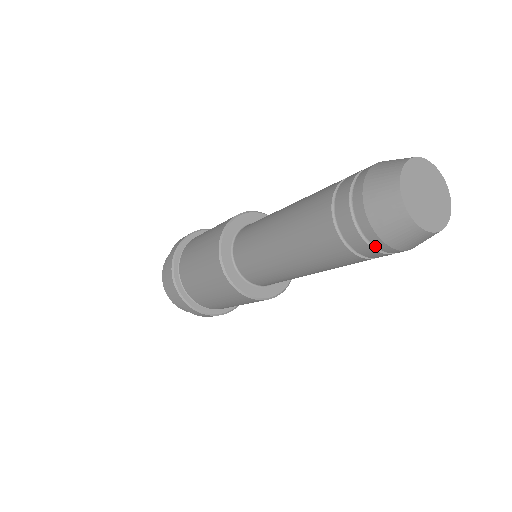
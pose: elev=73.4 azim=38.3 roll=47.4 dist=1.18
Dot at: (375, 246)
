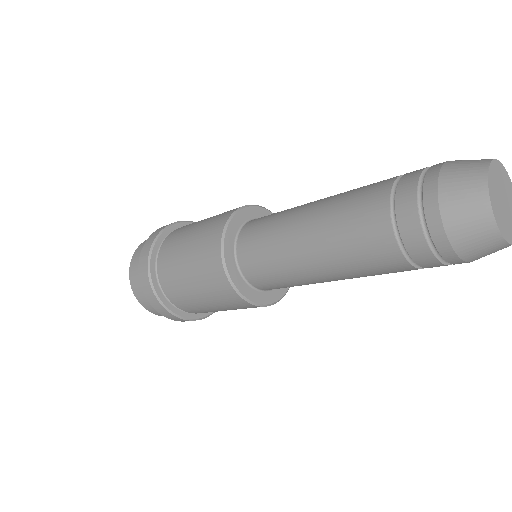
Dot at: (443, 258)
